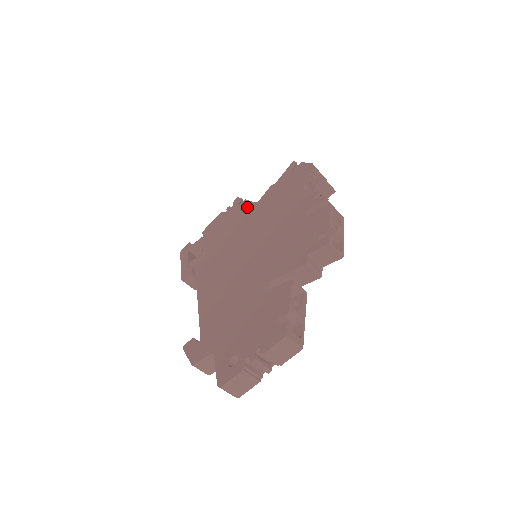
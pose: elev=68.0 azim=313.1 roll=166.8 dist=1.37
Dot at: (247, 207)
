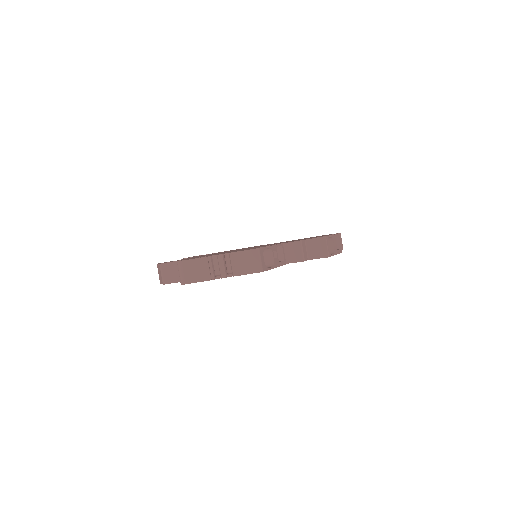
Dot at: (267, 244)
